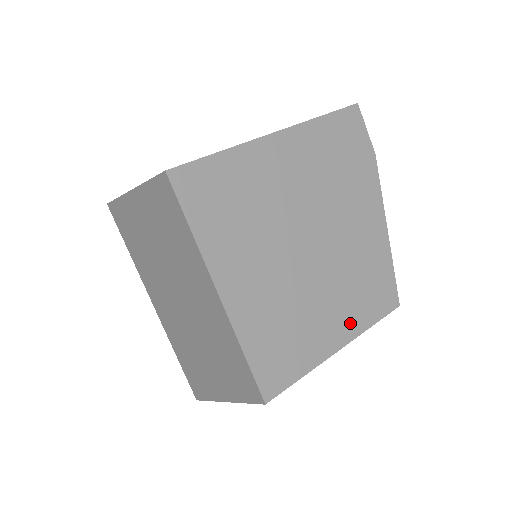
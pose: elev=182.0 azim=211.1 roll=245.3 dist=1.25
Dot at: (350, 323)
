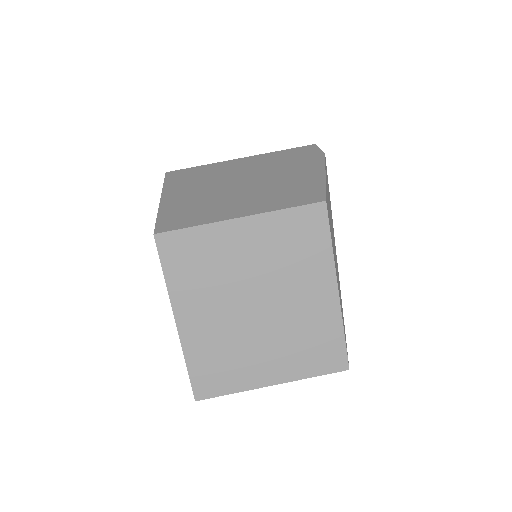
Dot at: (260, 207)
